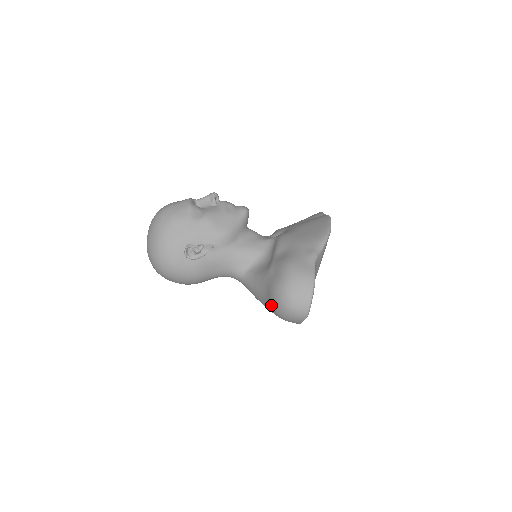
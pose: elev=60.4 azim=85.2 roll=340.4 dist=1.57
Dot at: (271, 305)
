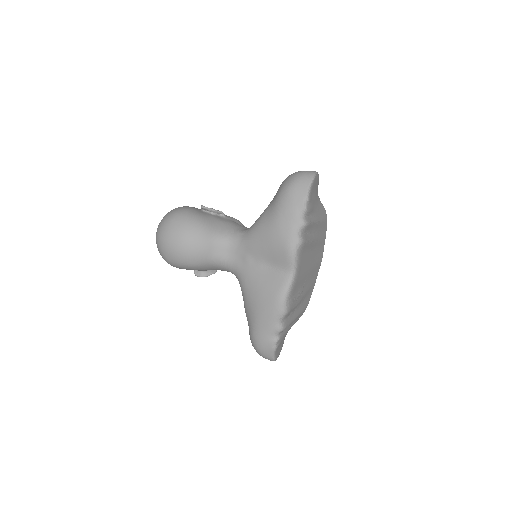
Dot at: (279, 190)
